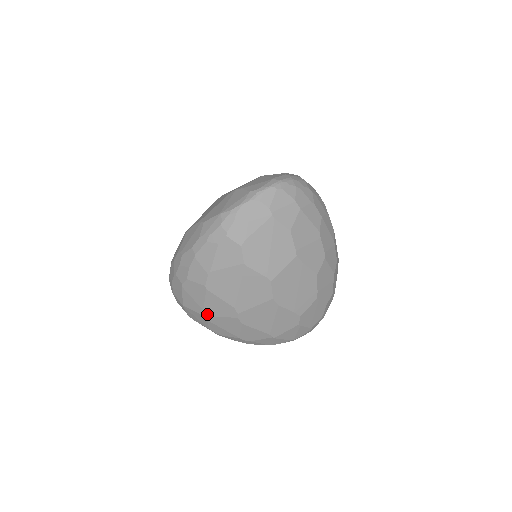
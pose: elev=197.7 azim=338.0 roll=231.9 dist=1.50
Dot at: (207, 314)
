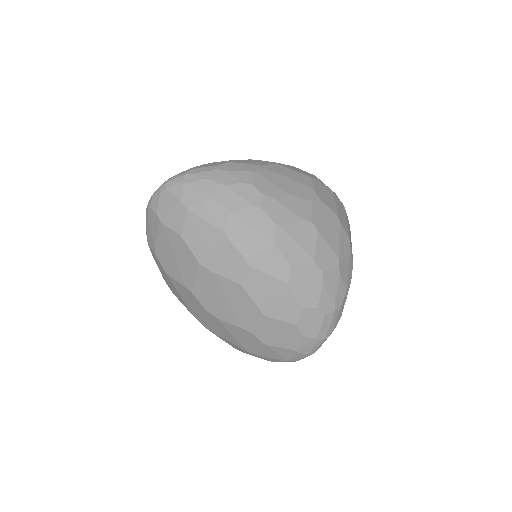
Dot at: occluded
